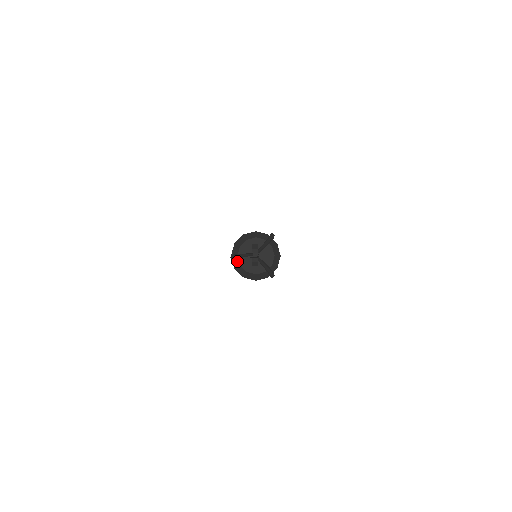
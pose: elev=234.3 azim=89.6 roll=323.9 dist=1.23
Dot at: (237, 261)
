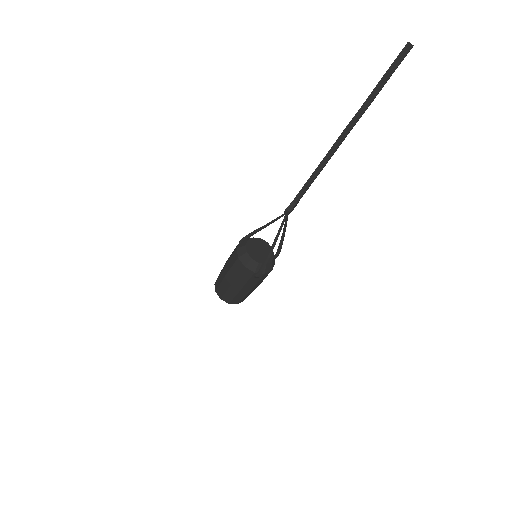
Dot at: (245, 243)
